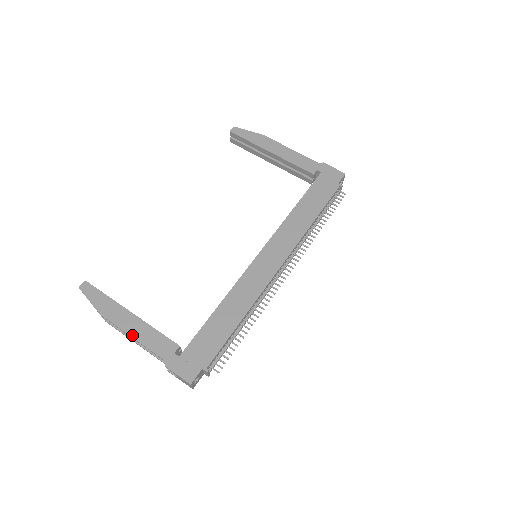
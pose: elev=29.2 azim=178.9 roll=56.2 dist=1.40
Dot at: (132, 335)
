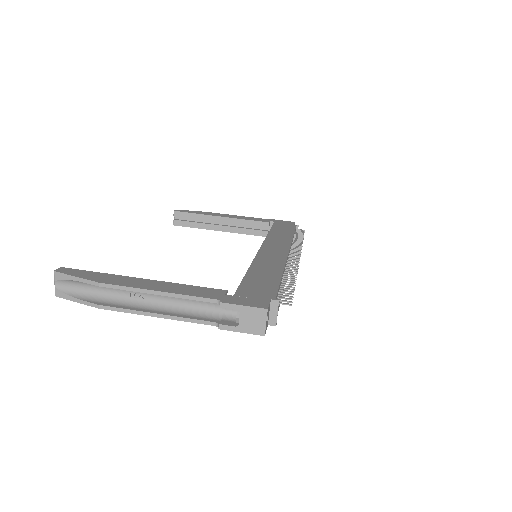
Dot at: (157, 290)
